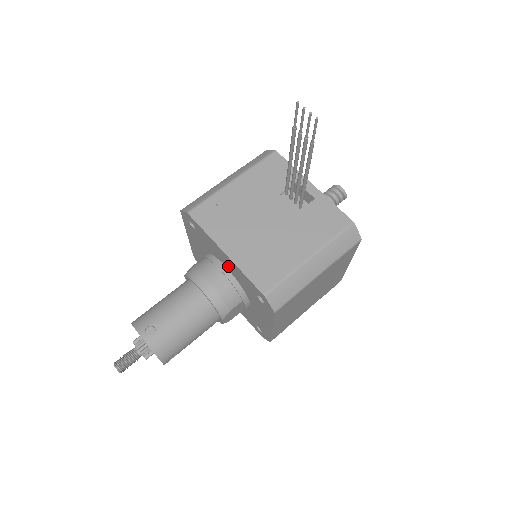
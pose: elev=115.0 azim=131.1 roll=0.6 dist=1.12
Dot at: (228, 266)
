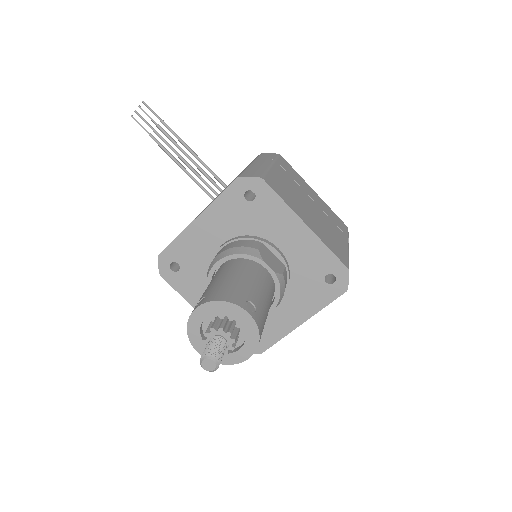
Dot at: (218, 235)
